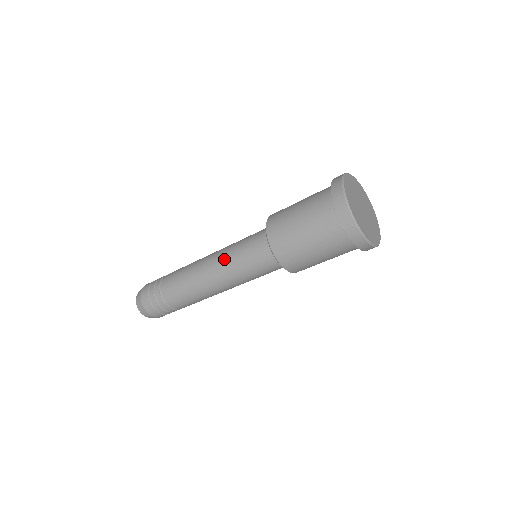
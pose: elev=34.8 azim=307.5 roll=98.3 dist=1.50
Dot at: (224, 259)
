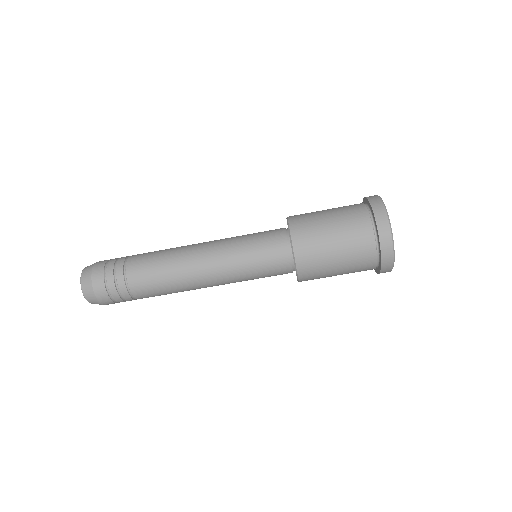
Dot at: (226, 238)
